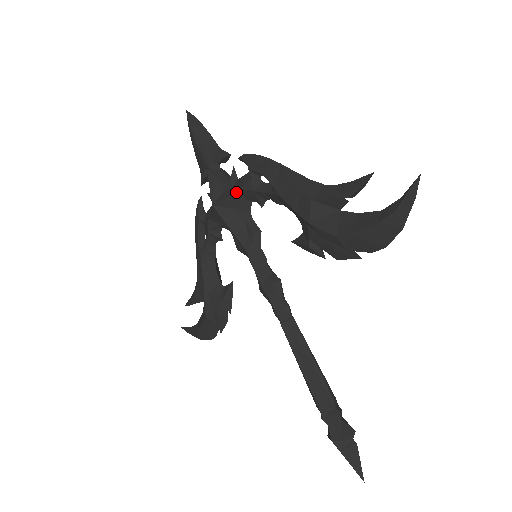
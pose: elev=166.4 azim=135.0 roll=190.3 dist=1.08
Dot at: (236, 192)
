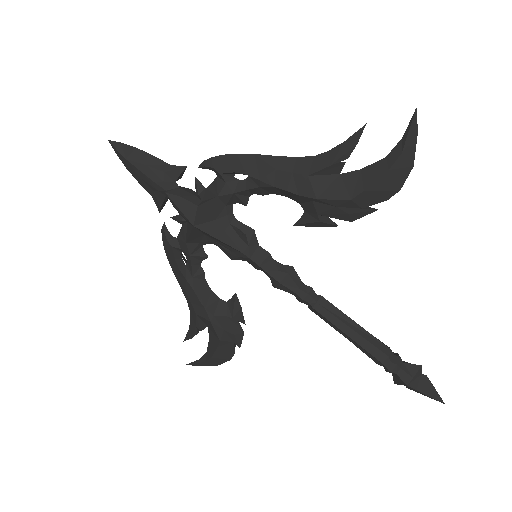
Dot at: (214, 202)
